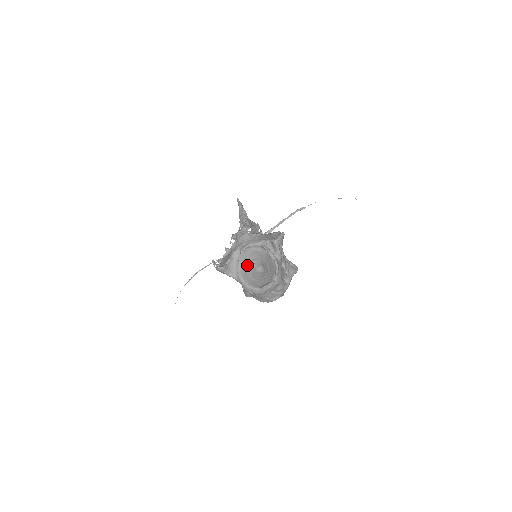
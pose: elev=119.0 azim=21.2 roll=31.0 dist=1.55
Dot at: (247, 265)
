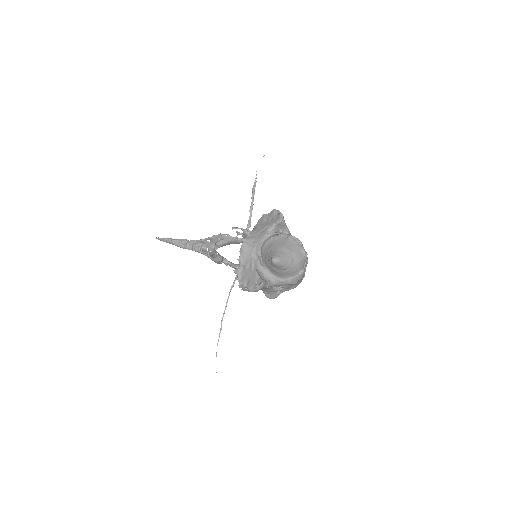
Dot at: (269, 265)
